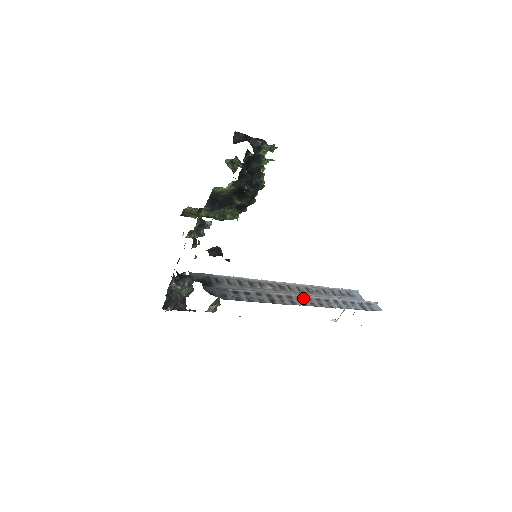
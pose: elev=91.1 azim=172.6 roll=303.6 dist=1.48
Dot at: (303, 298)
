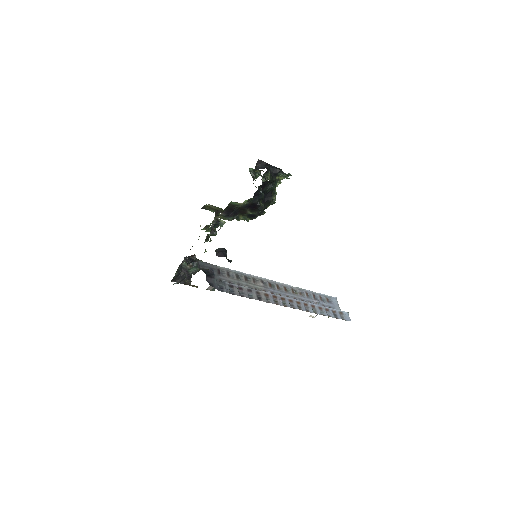
Dot at: (286, 299)
